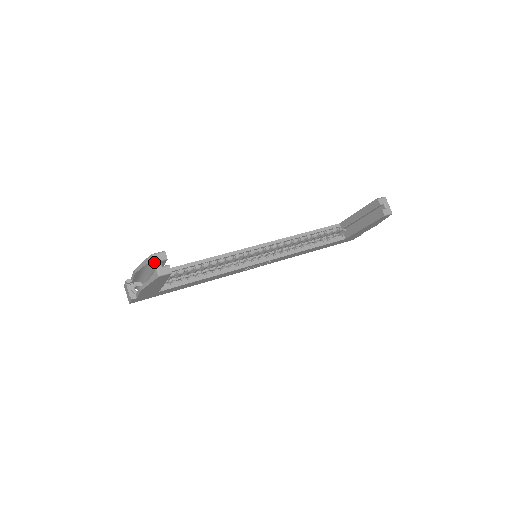
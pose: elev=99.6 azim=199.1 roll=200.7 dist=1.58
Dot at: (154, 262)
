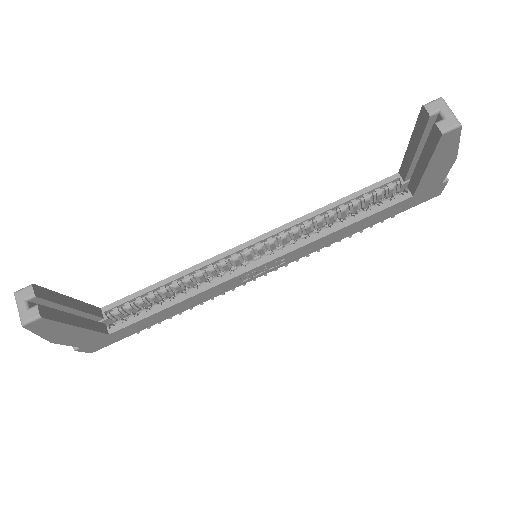
Dot at: occluded
